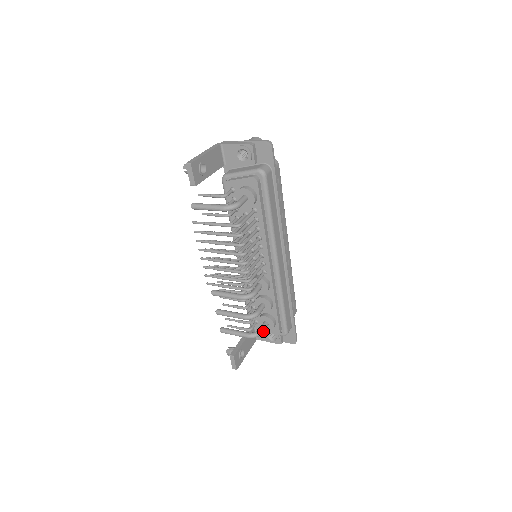
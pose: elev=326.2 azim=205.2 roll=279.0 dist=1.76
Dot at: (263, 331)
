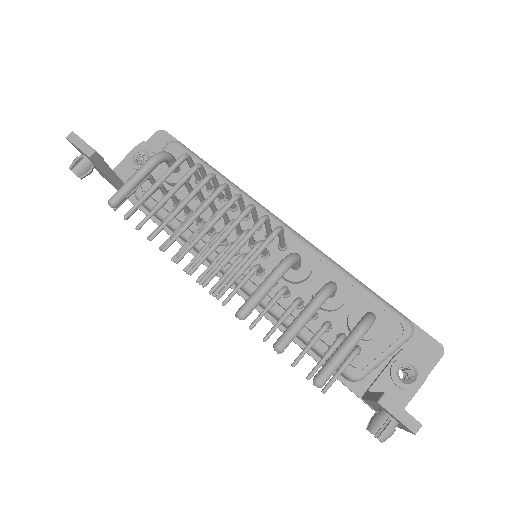
Dot at: occluded
